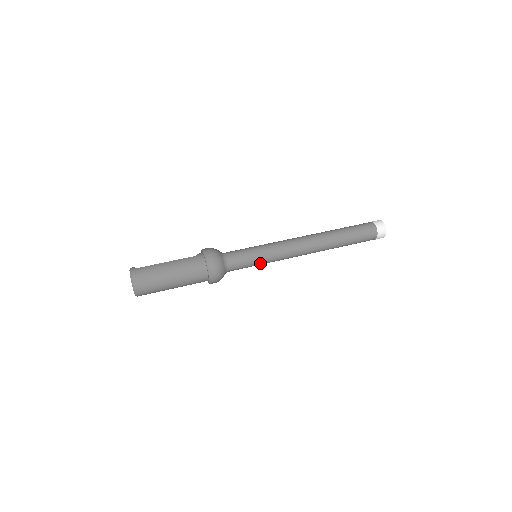
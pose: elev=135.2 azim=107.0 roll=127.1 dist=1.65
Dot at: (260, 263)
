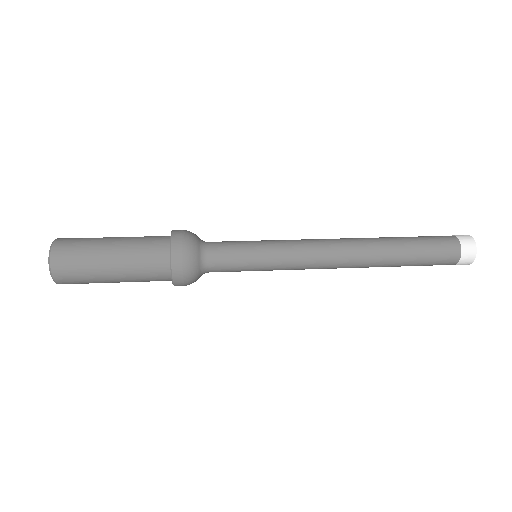
Dot at: (260, 265)
